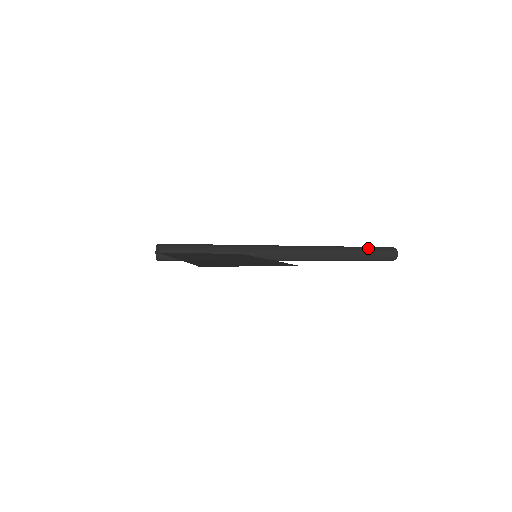
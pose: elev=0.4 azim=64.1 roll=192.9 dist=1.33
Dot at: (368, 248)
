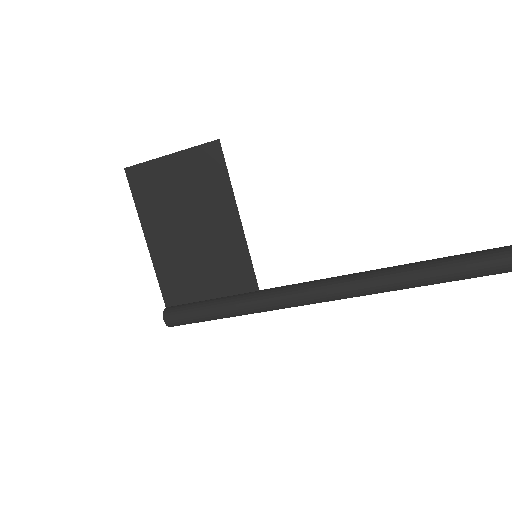
Dot at: occluded
